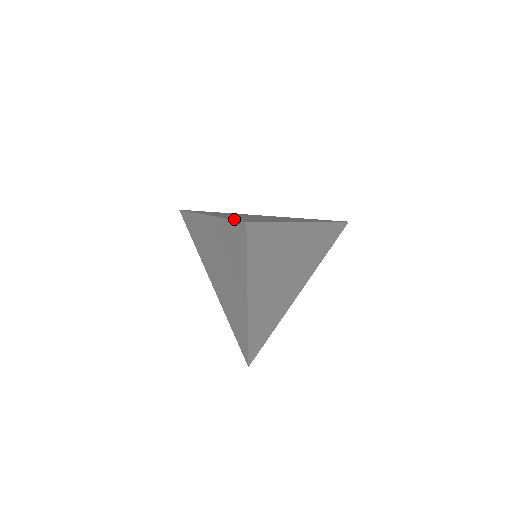
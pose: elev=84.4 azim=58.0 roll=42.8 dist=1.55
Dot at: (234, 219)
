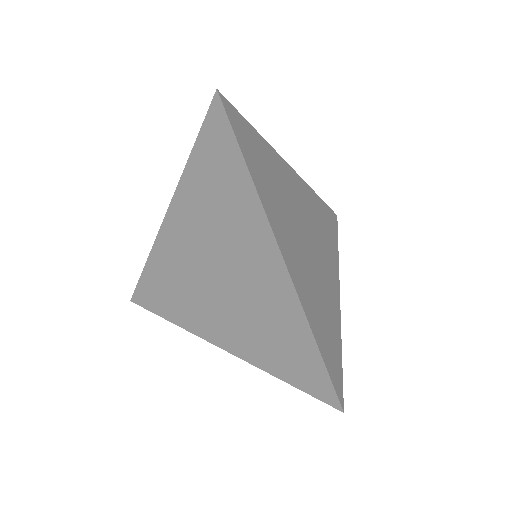
Dot at: (201, 137)
